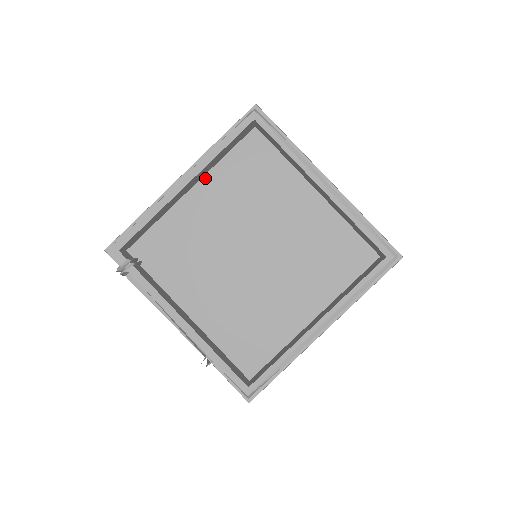
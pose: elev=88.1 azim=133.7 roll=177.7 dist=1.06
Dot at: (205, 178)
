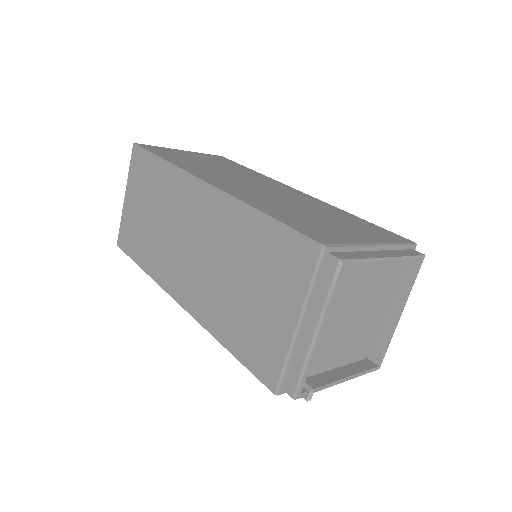
Dot at: occluded
